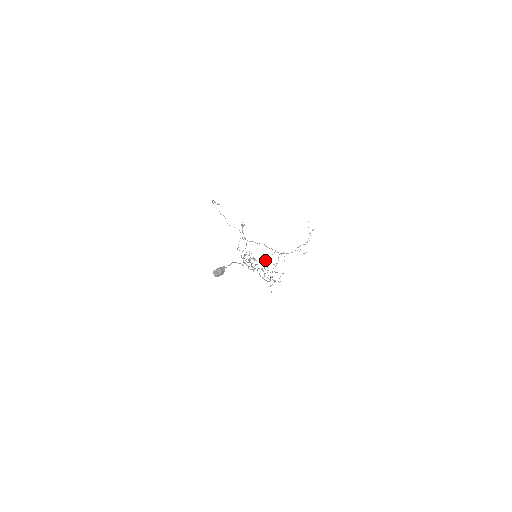
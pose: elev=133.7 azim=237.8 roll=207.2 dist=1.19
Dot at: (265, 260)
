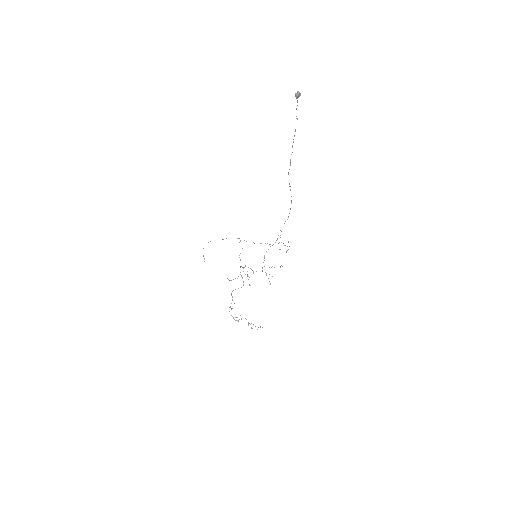
Dot at: occluded
